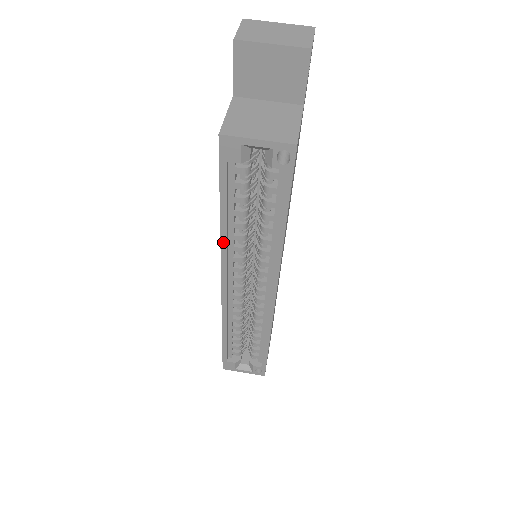
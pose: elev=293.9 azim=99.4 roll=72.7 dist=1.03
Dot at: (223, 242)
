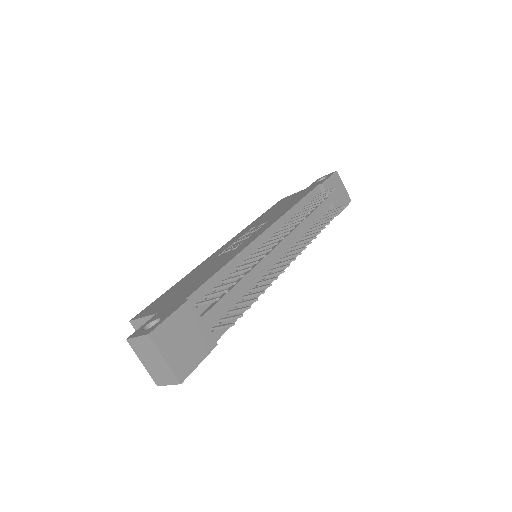
Dot at: occluded
